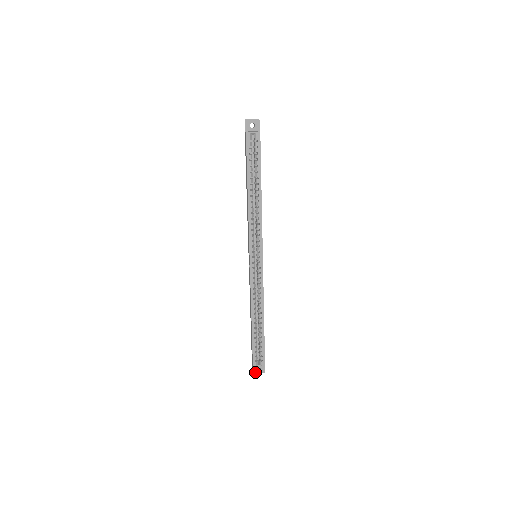
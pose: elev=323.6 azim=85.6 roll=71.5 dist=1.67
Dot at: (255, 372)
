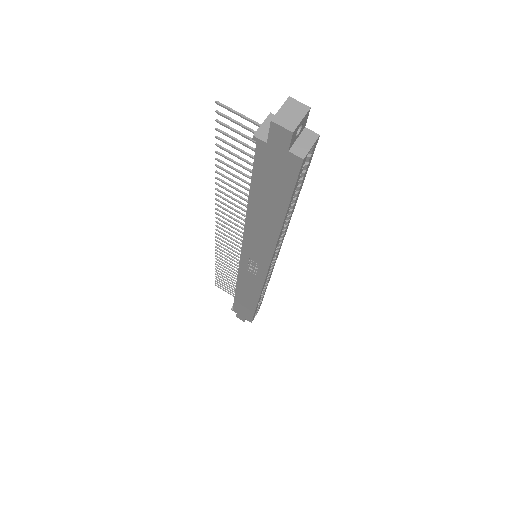
Dot at: occluded
